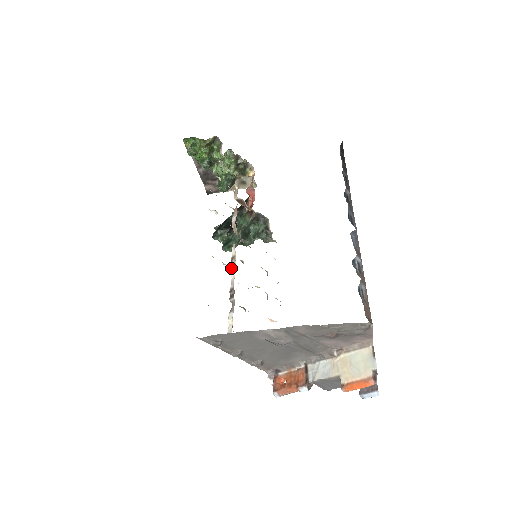
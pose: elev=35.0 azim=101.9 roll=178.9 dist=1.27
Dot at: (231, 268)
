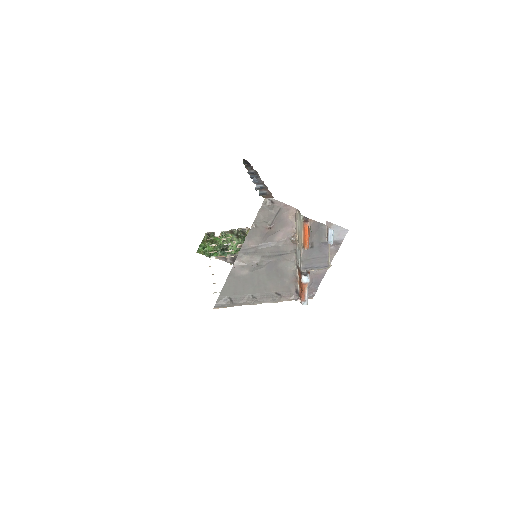
Dot at: occluded
